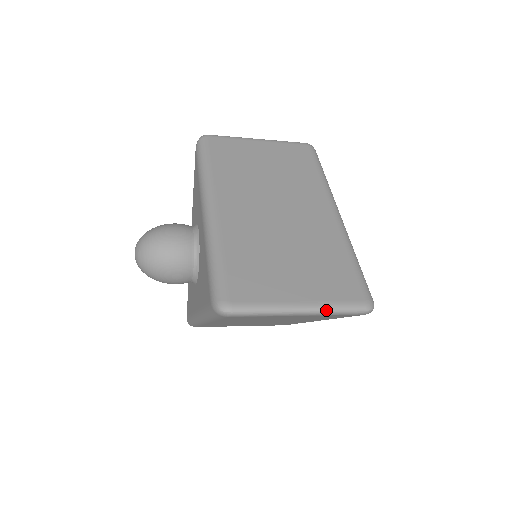
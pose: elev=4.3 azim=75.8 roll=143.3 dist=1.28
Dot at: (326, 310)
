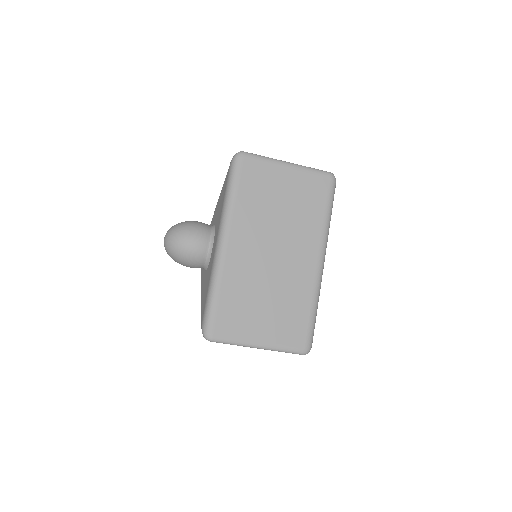
Dot at: (303, 166)
